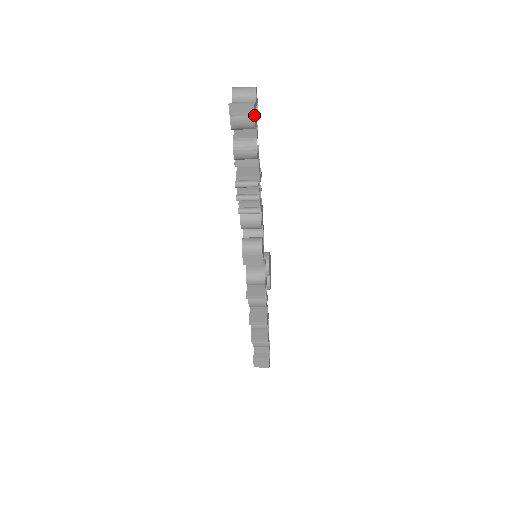
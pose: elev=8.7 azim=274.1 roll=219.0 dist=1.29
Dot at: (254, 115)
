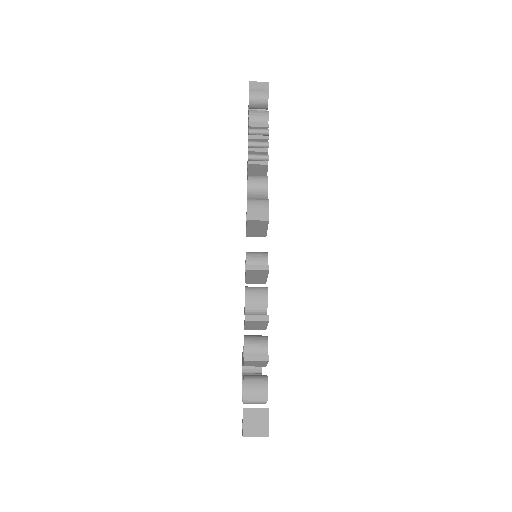
Dot at: (268, 89)
